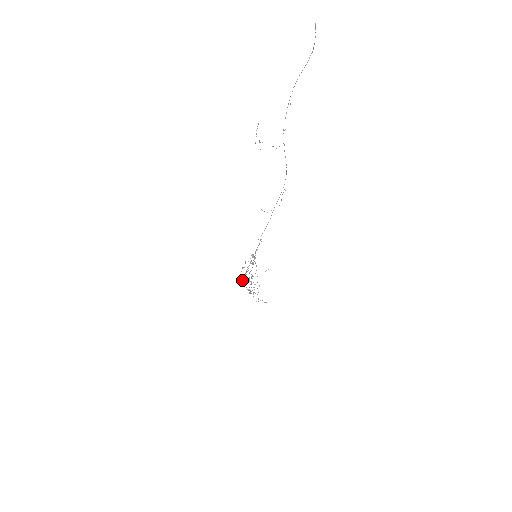
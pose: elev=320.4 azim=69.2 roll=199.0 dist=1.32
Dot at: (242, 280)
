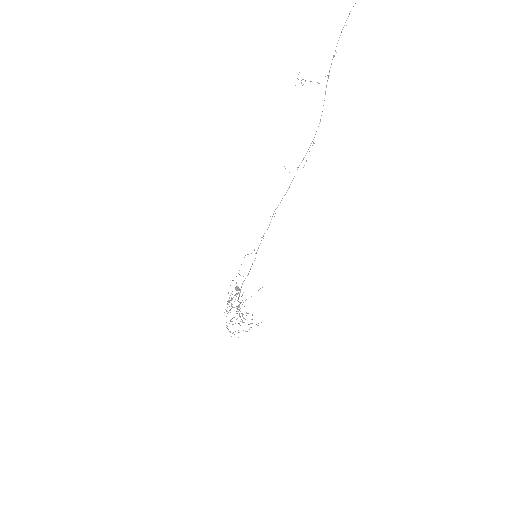
Dot at: (228, 300)
